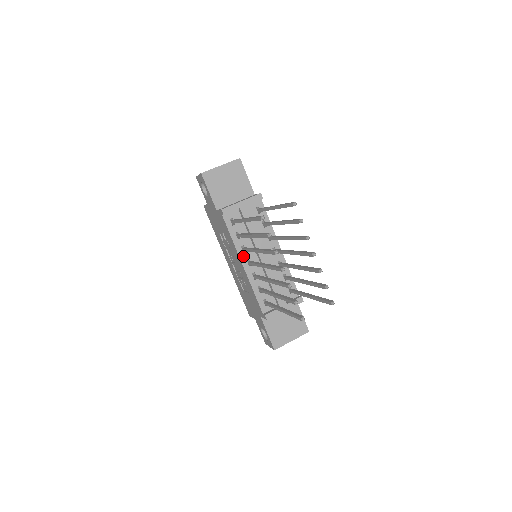
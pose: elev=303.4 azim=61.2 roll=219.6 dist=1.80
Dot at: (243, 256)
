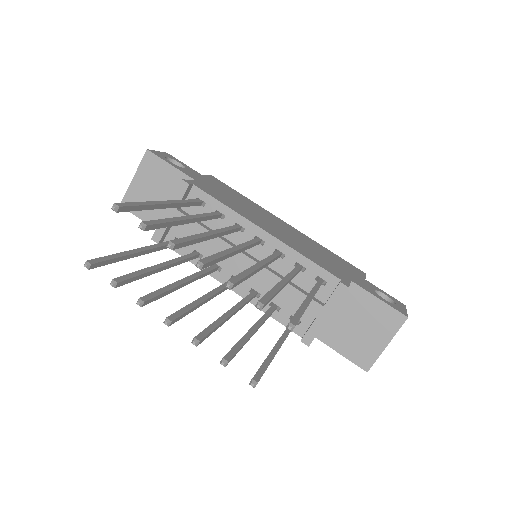
Dot at: (222, 276)
